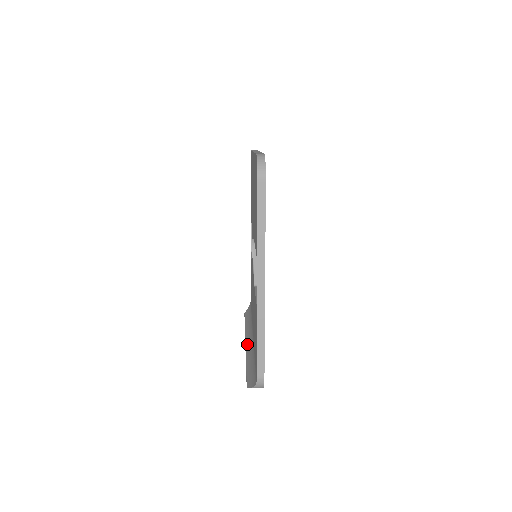
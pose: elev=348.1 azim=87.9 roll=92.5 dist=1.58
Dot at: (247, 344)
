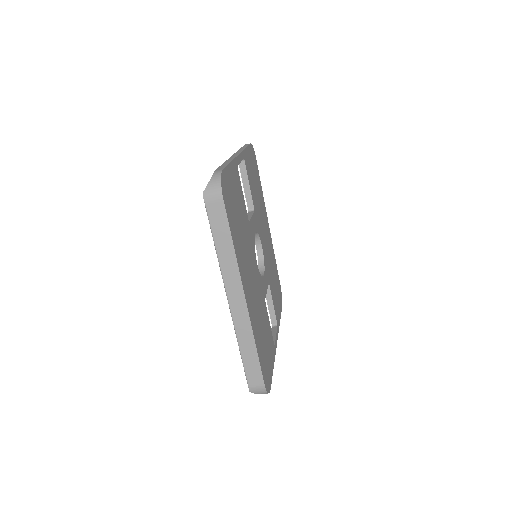
Dot at: (229, 293)
